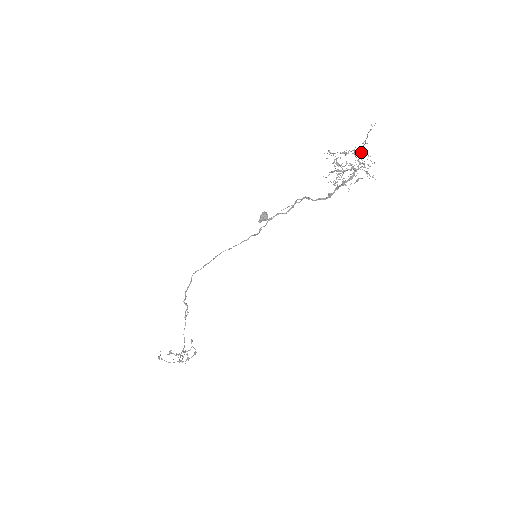
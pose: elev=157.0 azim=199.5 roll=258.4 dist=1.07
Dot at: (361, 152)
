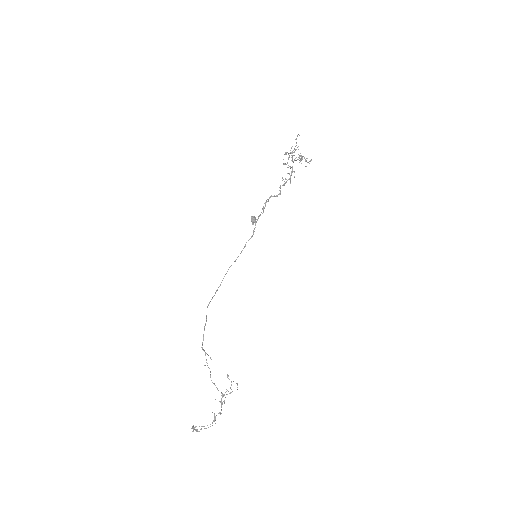
Dot at: occluded
